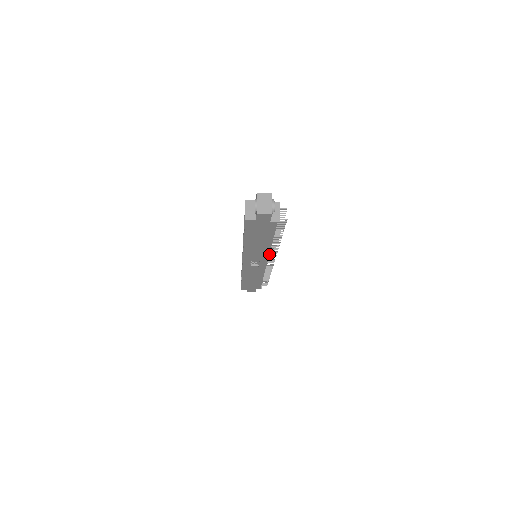
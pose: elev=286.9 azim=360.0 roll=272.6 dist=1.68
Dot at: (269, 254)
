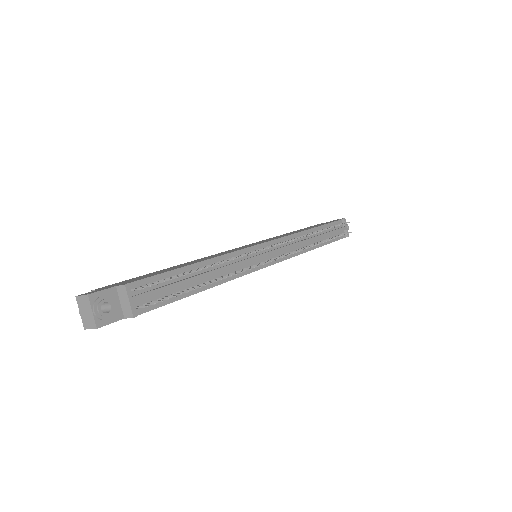
Dot at: (261, 258)
